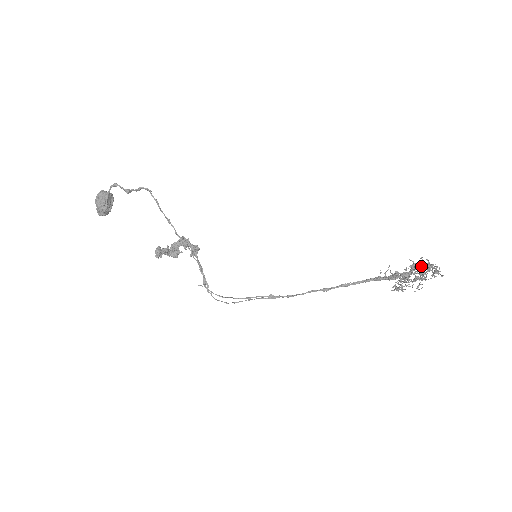
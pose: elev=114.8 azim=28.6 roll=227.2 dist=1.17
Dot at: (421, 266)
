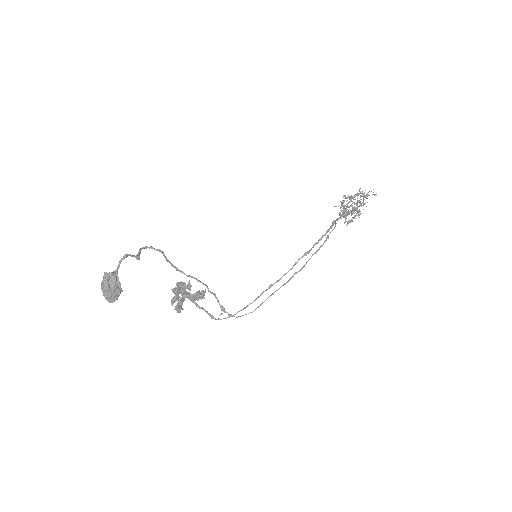
Dot at: occluded
